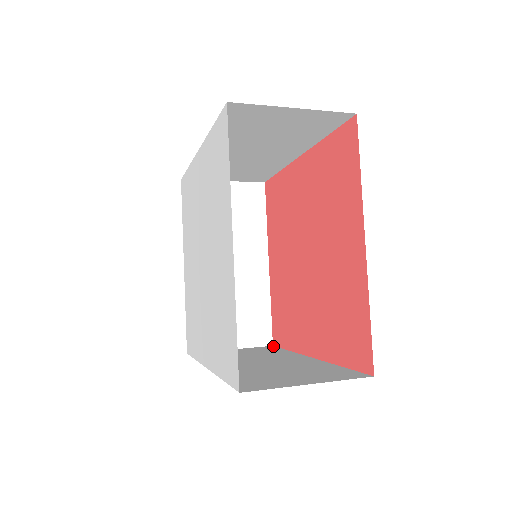
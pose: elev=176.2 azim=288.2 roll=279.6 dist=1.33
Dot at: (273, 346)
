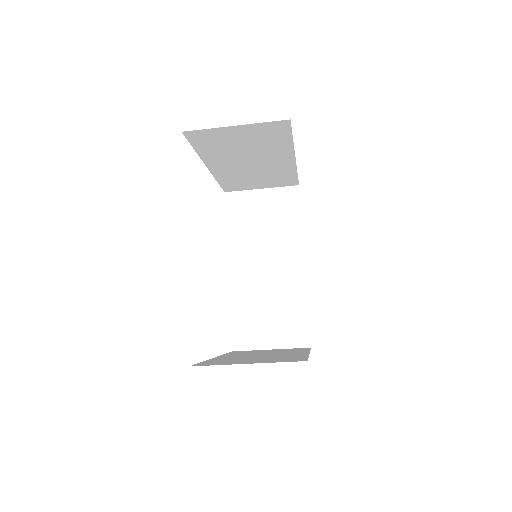
Dot at: occluded
